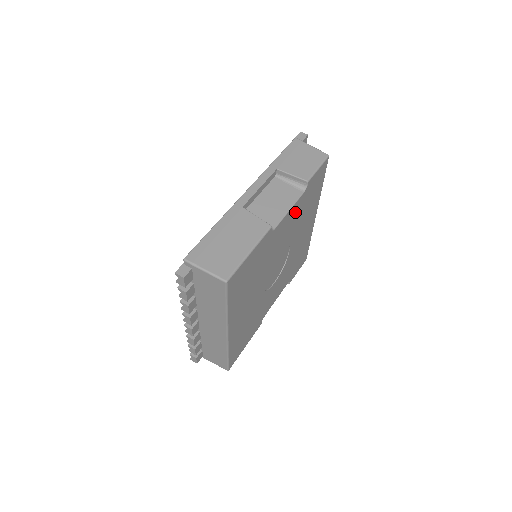
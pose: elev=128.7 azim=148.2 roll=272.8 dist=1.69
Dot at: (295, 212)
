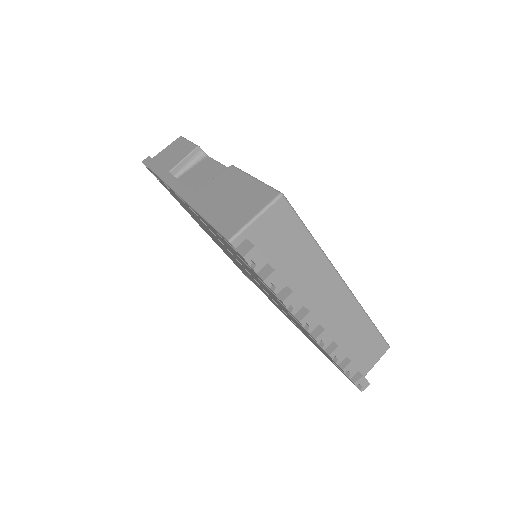
Dot at: occluded
